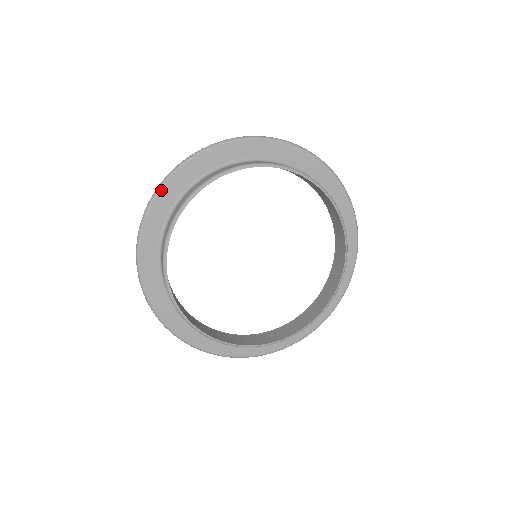
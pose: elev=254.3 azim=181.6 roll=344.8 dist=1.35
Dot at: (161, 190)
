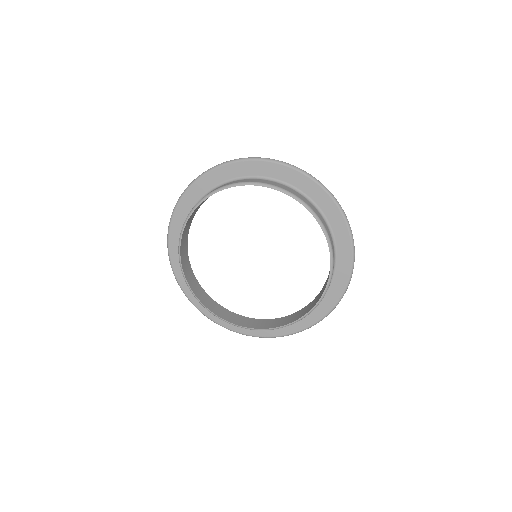
Dot at: (194, 184)
